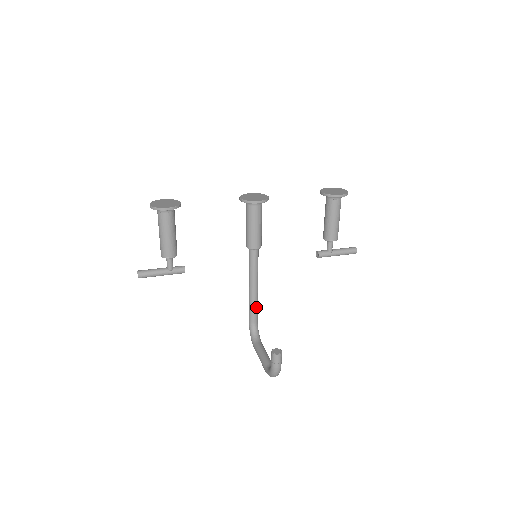
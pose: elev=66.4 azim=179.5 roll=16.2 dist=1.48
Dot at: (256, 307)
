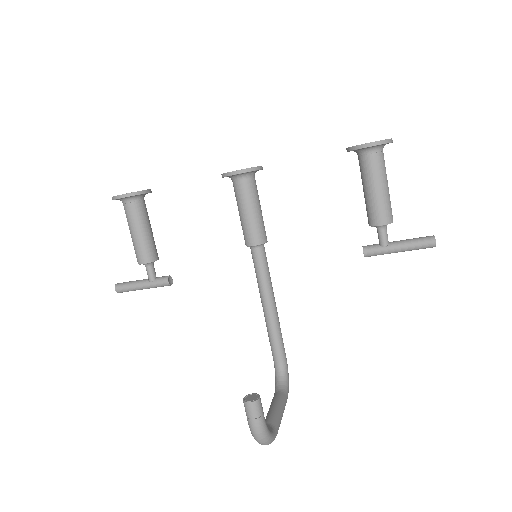
Dot at: (277, 337)
